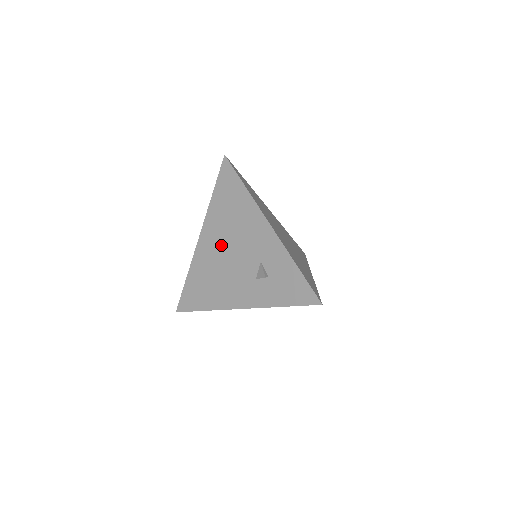
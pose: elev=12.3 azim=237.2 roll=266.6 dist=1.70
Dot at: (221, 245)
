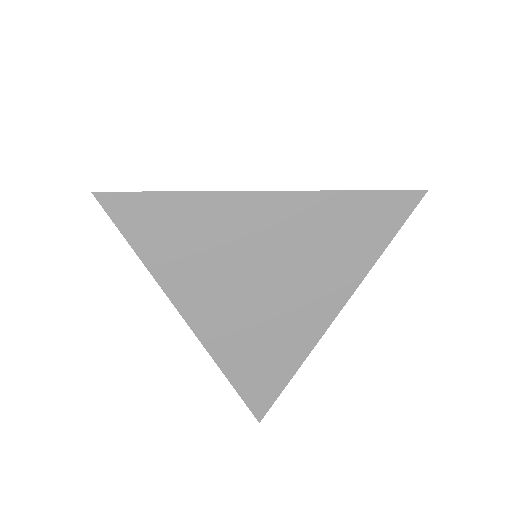
Dot at: occluded
